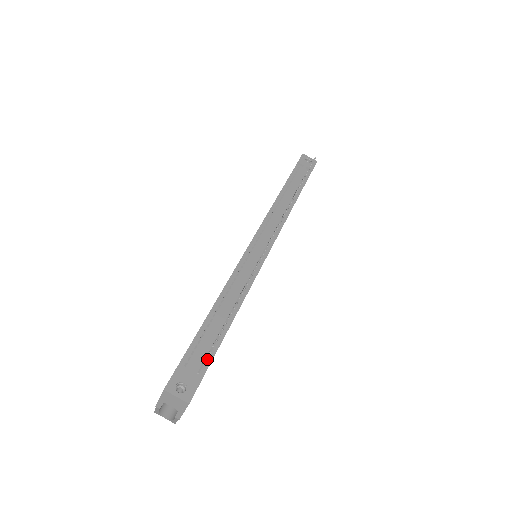
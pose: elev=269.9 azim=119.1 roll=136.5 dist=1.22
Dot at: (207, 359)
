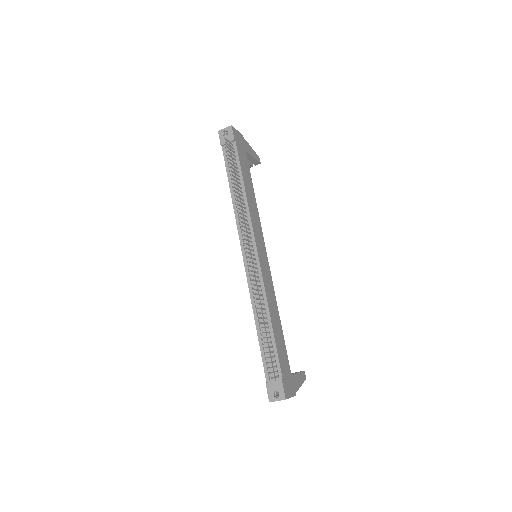
Dot at: (277, 365)
